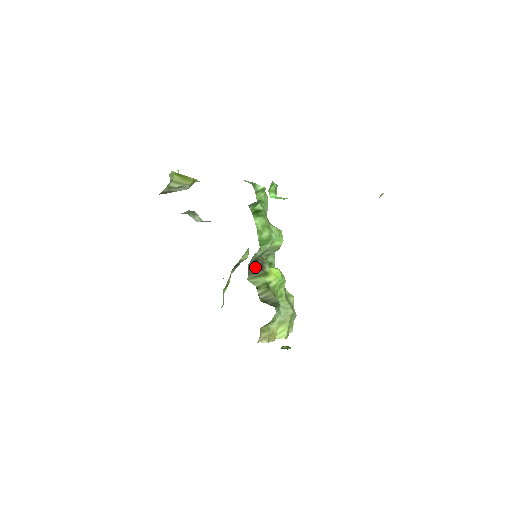
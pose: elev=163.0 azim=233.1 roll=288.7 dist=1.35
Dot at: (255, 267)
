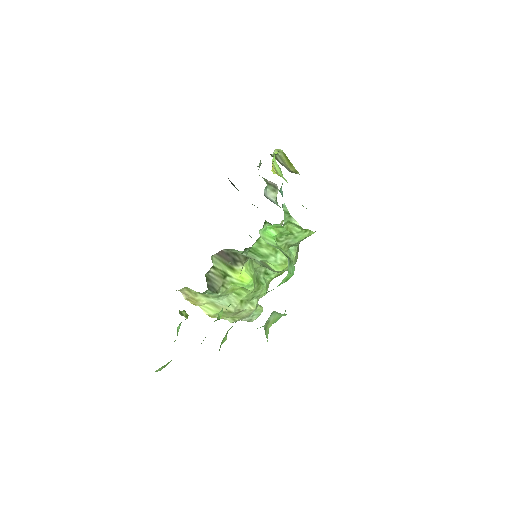
Dot at: (228, 256)
